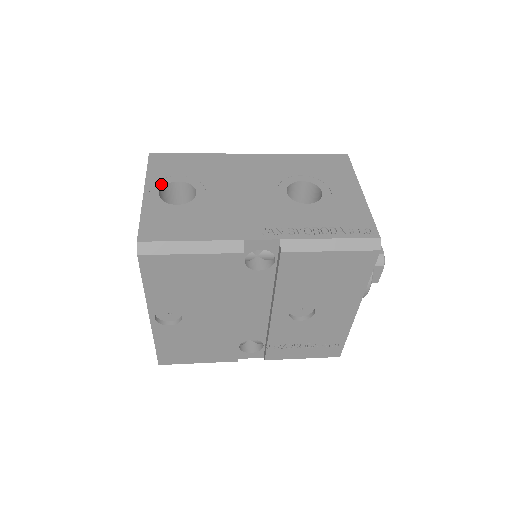
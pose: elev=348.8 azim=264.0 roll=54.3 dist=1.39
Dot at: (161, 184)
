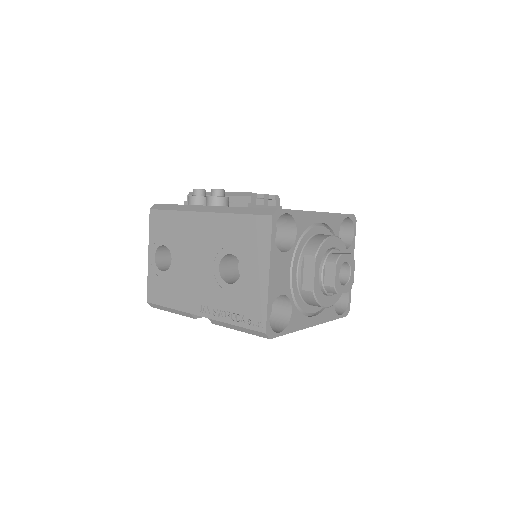
Dot at: (155, 247)
